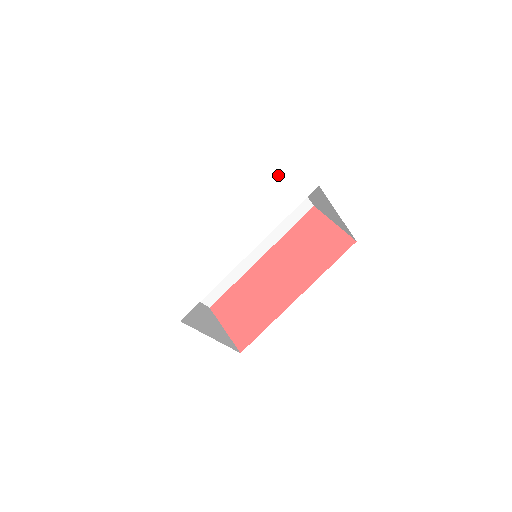
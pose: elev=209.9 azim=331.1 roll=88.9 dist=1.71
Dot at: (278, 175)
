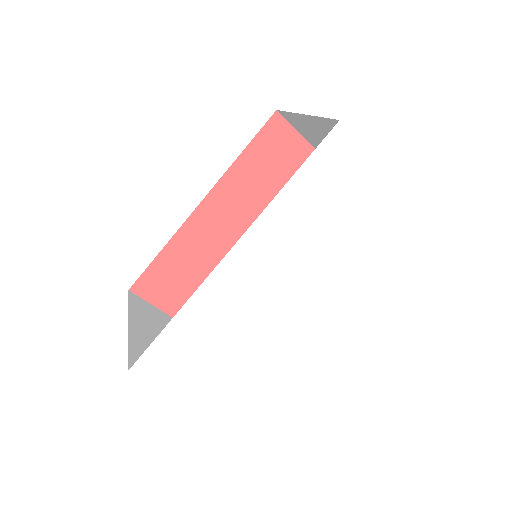
Dot at: (357, 183)
